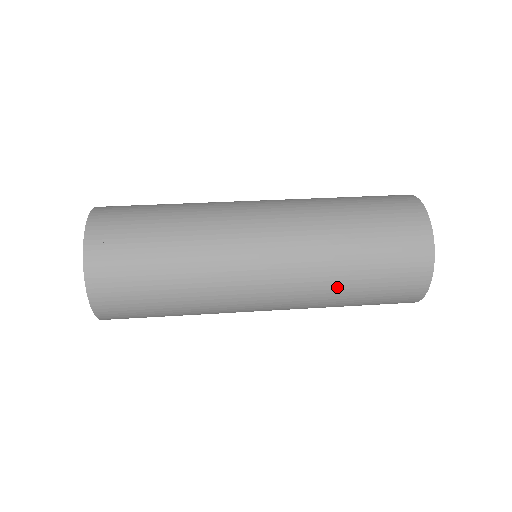
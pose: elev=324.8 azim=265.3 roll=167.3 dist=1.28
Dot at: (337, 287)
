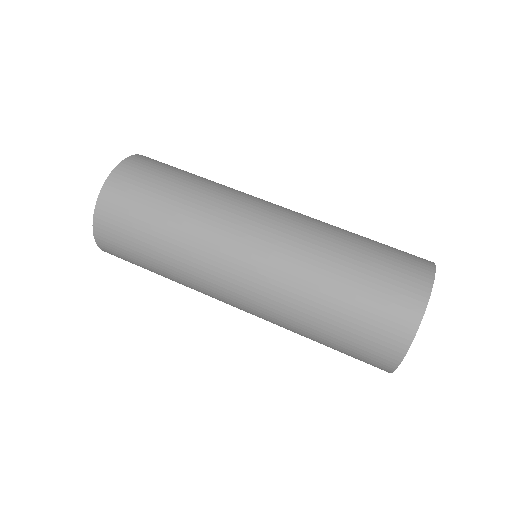
Dot at: occluded
